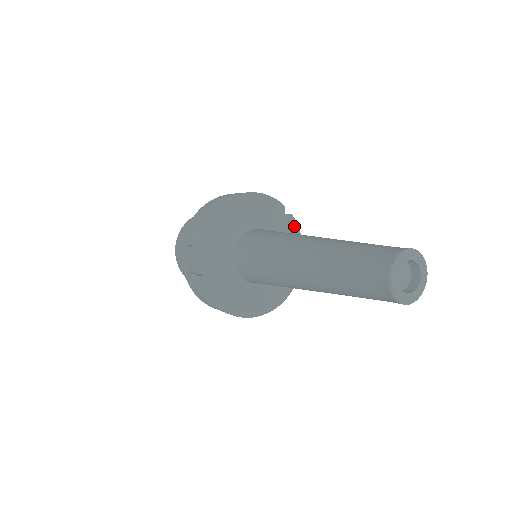
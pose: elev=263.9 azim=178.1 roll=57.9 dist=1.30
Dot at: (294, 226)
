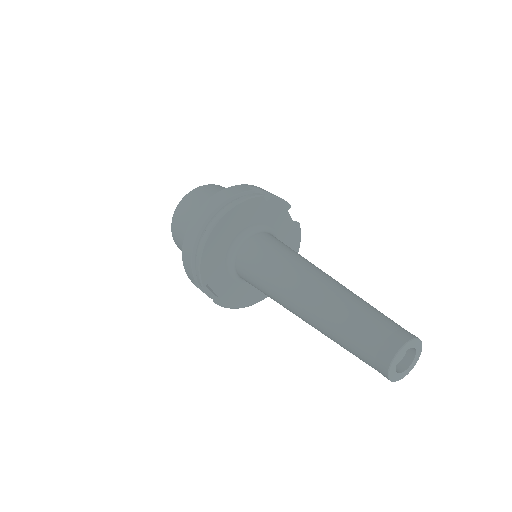
Dot at: (279, 203)
